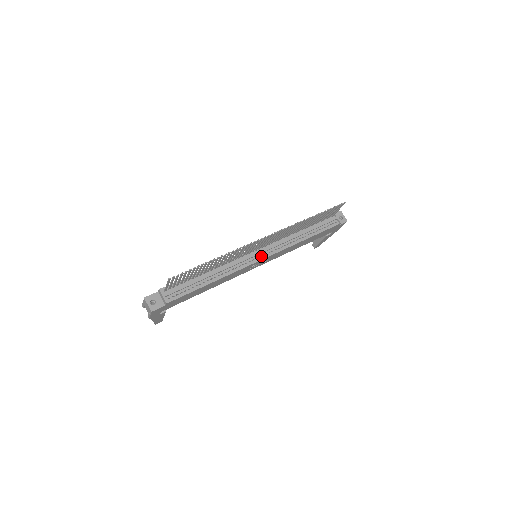
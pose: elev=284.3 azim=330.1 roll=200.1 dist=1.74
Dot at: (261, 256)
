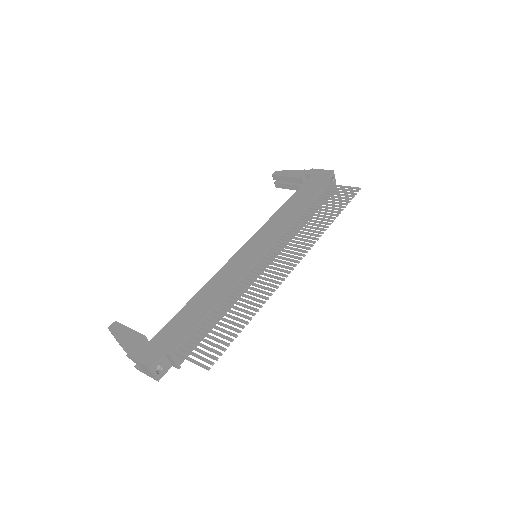
Dot at: occluded
